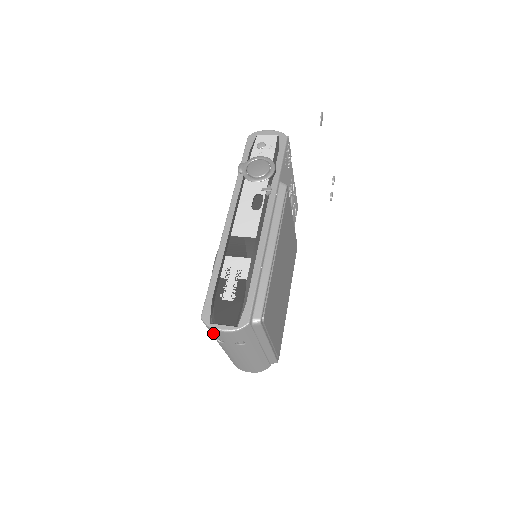
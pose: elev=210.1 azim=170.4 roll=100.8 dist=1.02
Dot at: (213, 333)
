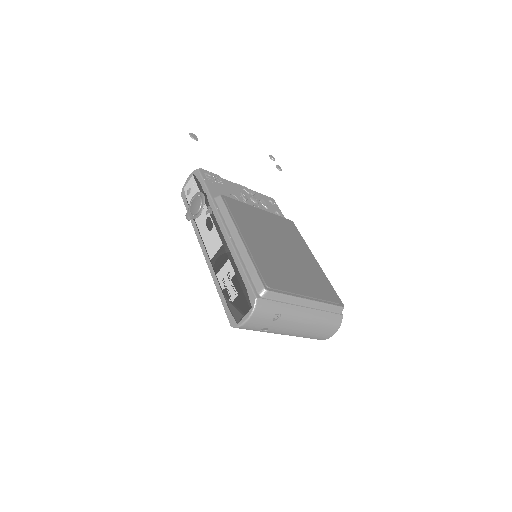
Dot at: (250, 329)
